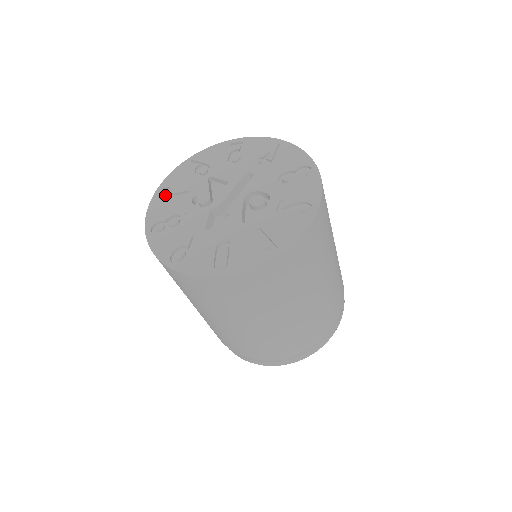
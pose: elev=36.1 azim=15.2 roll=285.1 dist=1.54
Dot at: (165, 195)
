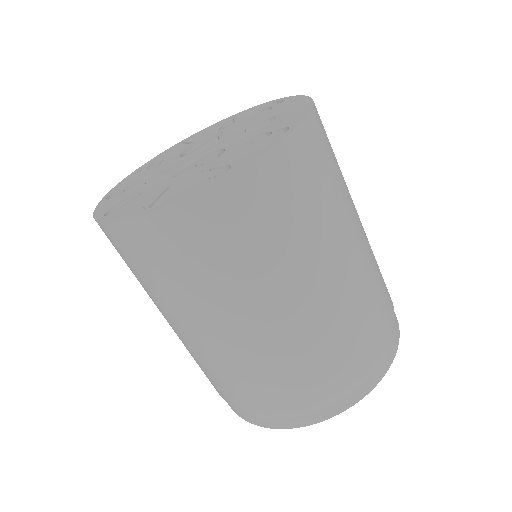
Dot at: (185, 143)
